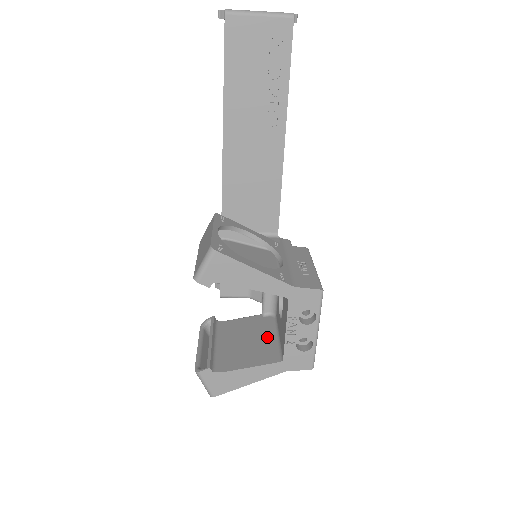
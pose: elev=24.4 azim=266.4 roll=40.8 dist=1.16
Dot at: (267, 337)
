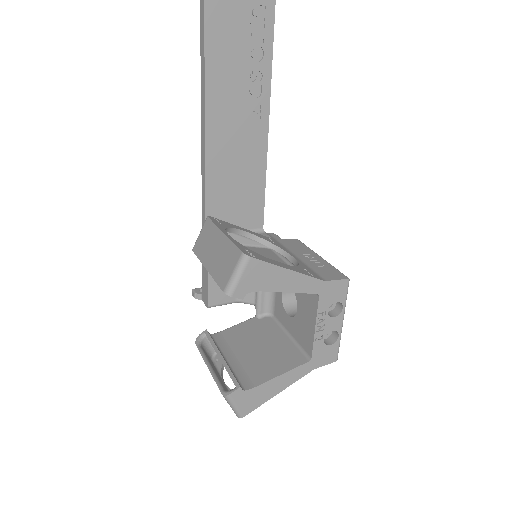
Dot at: (278, 339)
